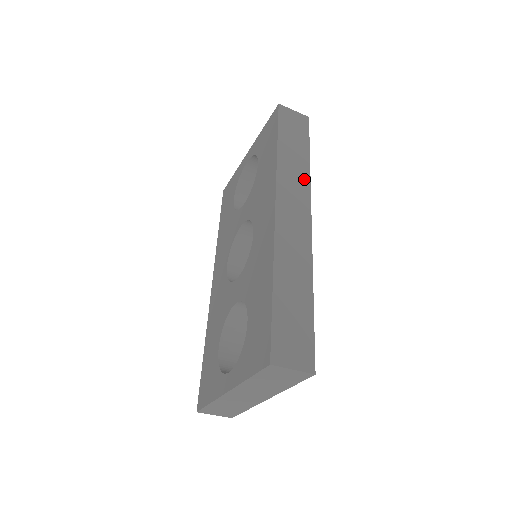
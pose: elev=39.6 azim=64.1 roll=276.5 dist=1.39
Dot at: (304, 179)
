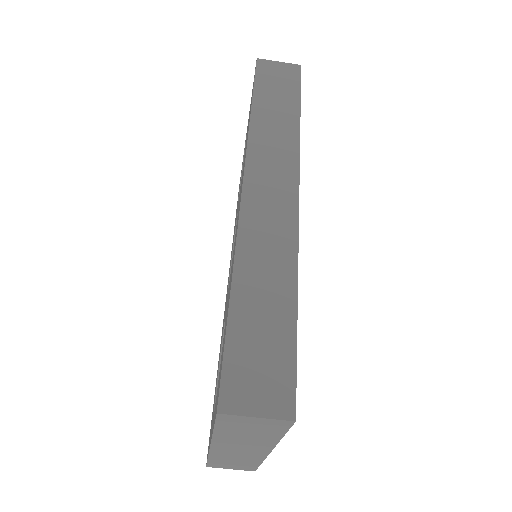
Dot at: (290, 142)
